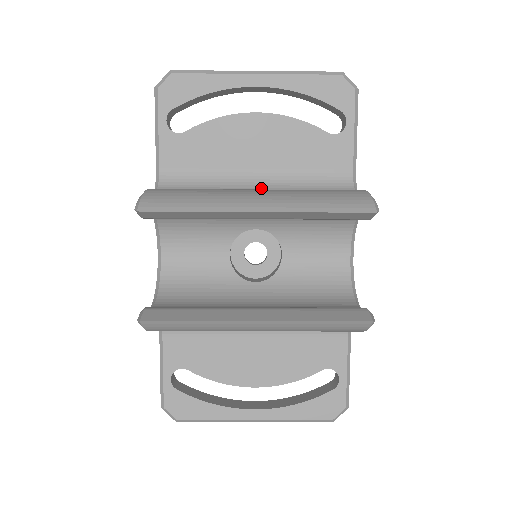
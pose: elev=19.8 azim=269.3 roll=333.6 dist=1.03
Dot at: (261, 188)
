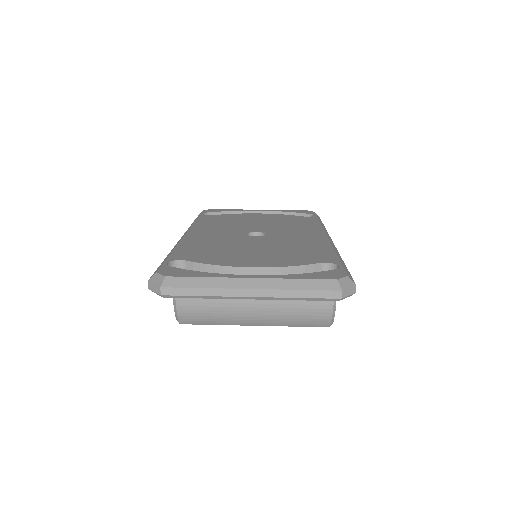
Dot at: occluded
